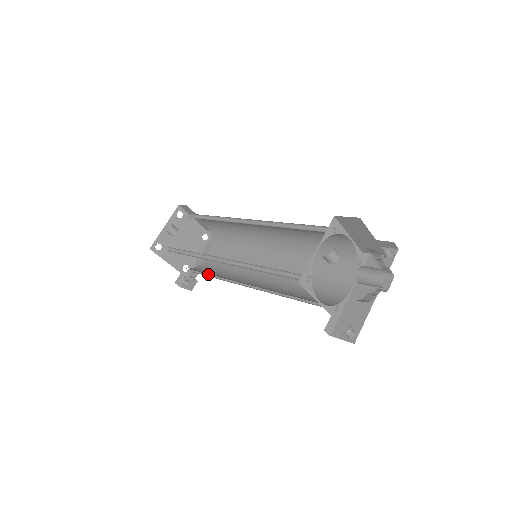
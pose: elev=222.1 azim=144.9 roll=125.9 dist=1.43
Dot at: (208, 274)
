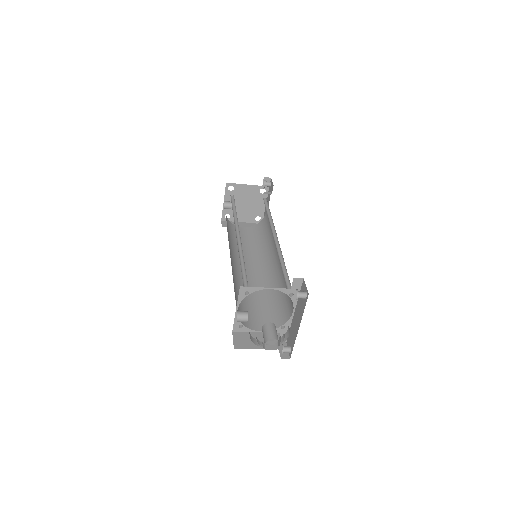
Dot at: occluded
